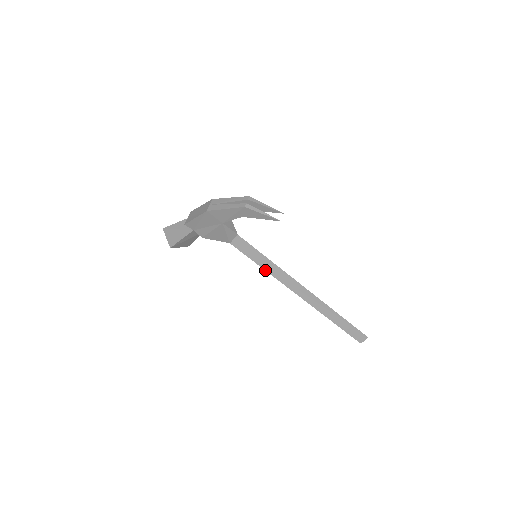
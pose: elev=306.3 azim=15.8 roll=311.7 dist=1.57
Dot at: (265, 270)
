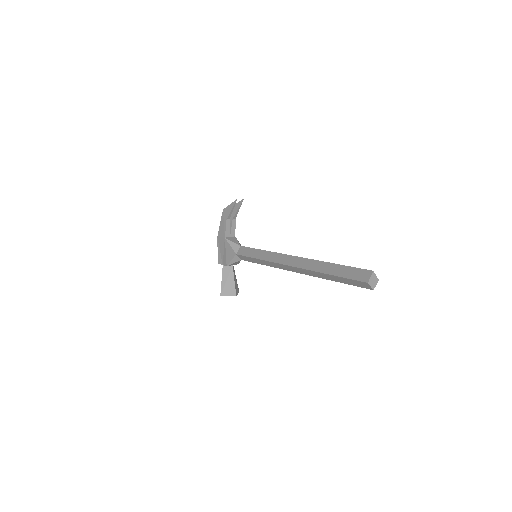
Dot at: (259, 259)
